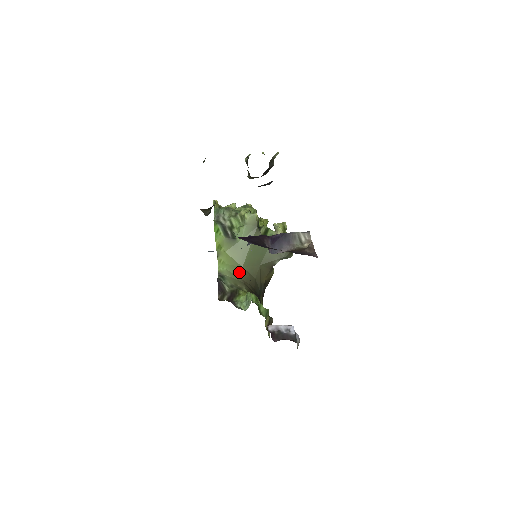
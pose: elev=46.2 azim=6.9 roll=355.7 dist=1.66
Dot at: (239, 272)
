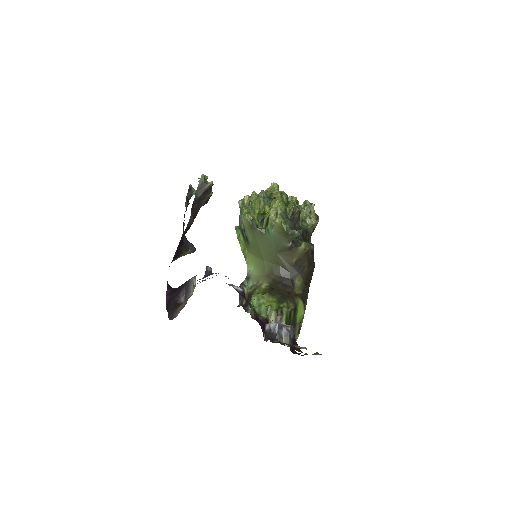
Dot at: (263, 267)
